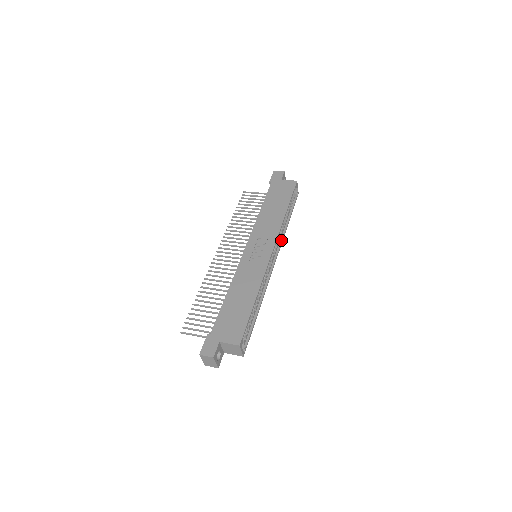
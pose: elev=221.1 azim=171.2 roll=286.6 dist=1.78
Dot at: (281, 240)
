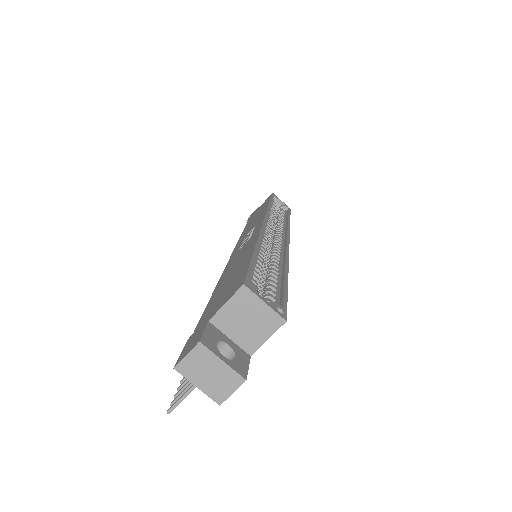
Dot at: (286, 229)
